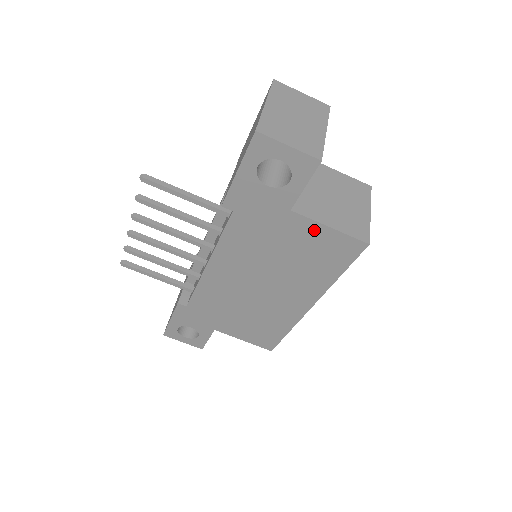
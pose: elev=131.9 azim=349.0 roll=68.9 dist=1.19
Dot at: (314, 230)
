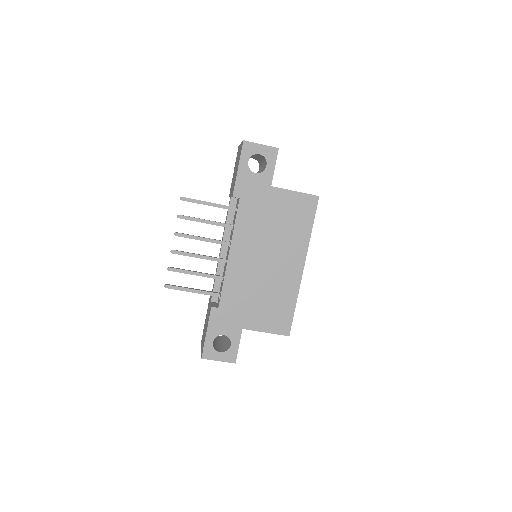
Dot at: (287, 196)
